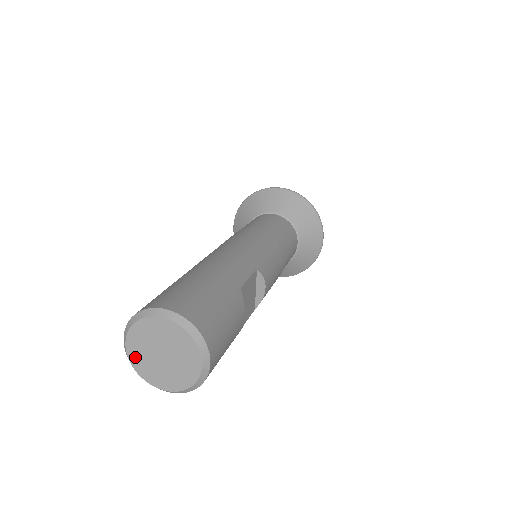
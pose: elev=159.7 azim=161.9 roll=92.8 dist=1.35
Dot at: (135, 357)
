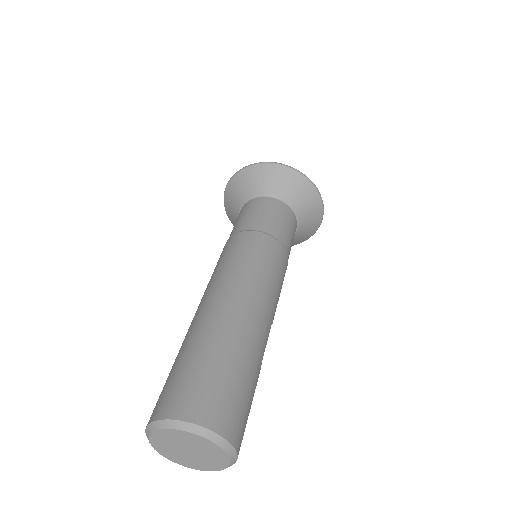
Dot at: (157, 439)
